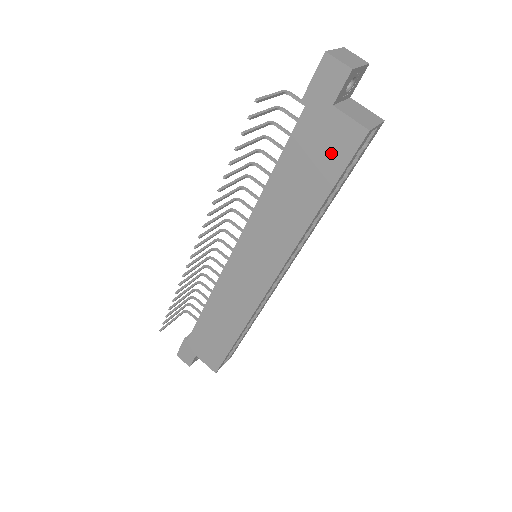
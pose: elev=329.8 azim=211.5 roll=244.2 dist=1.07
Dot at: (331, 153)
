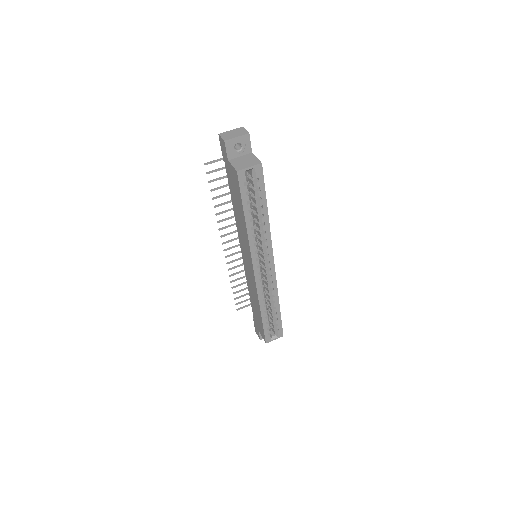
Dot at: (236, 186)
